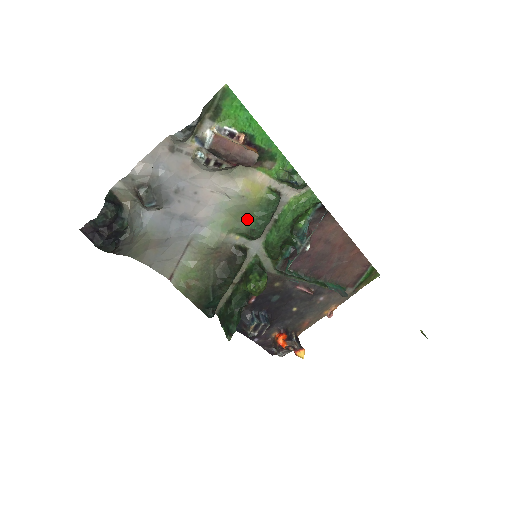
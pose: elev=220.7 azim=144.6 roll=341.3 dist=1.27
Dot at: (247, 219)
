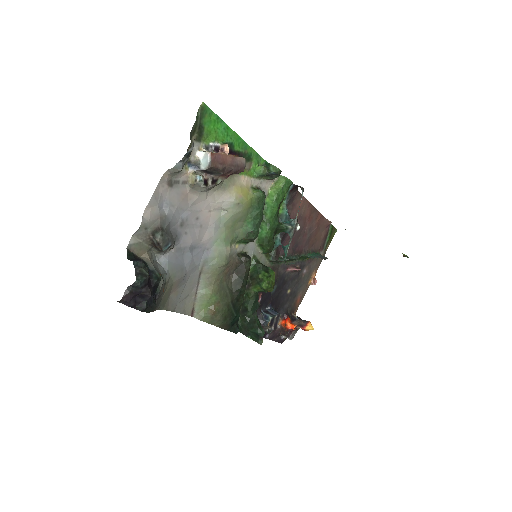
Dot at: (242, 225)
